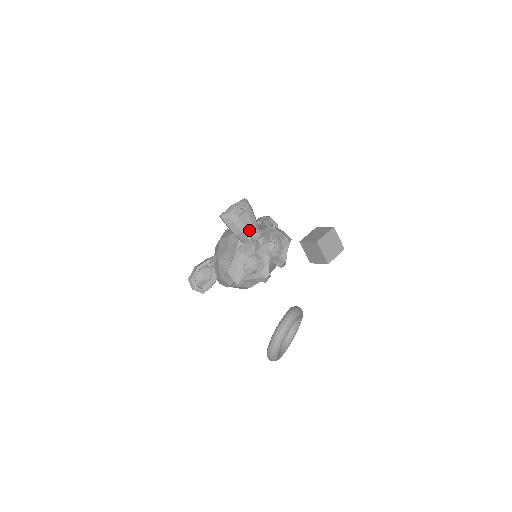
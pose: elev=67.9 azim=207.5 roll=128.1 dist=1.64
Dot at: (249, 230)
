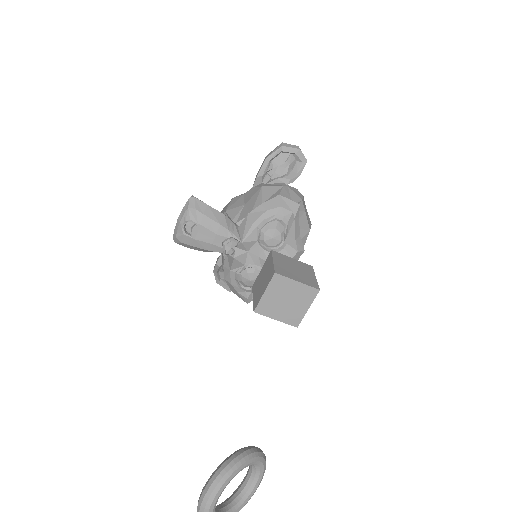
Dot at: (216, 244)
